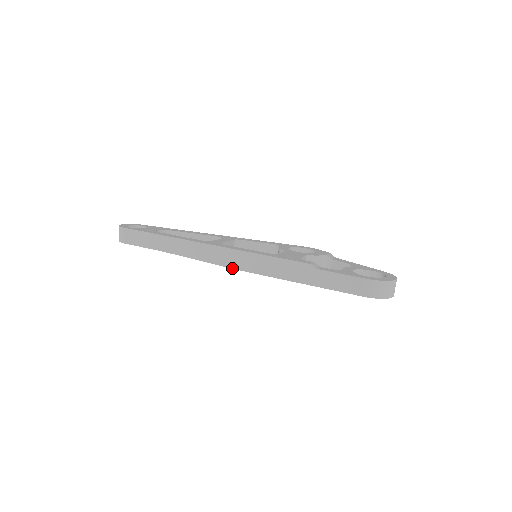
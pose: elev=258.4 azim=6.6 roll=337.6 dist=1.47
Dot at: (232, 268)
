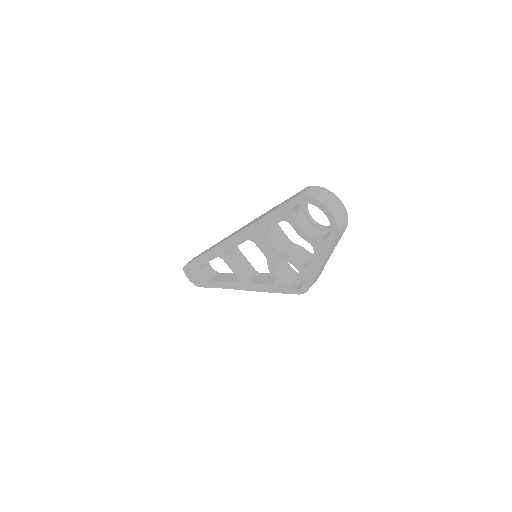
Dot at: (227, 240)
